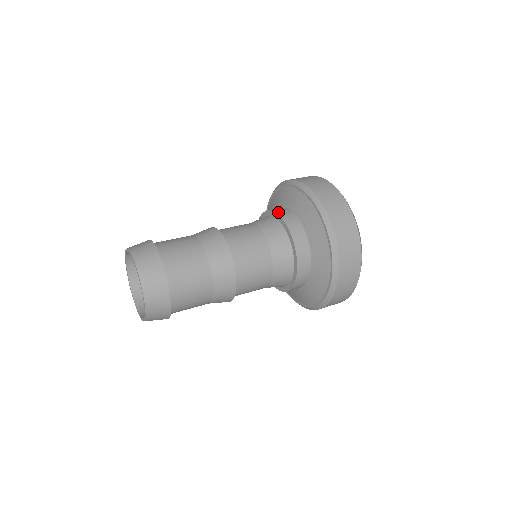
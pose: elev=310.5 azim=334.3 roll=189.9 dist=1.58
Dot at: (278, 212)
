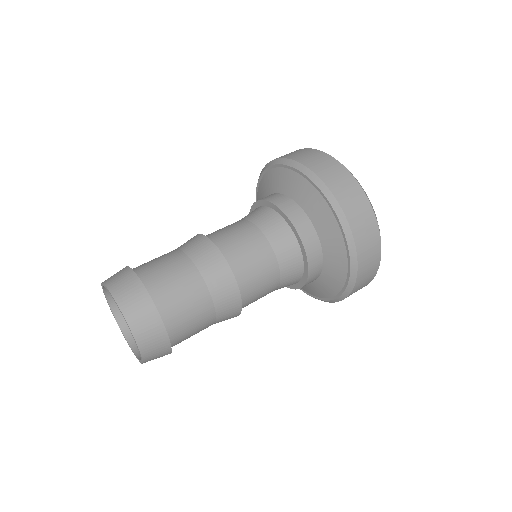
Dot at: (274, 202)
